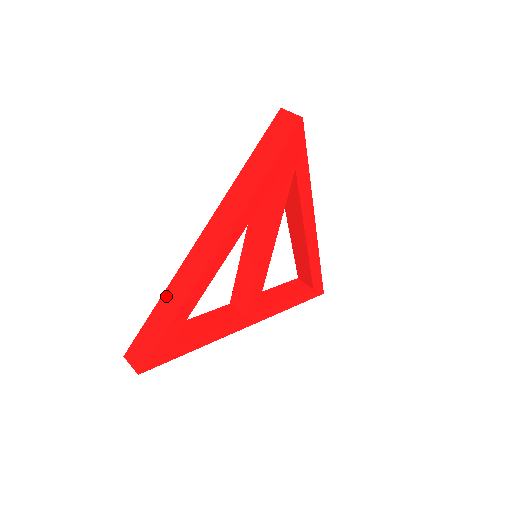
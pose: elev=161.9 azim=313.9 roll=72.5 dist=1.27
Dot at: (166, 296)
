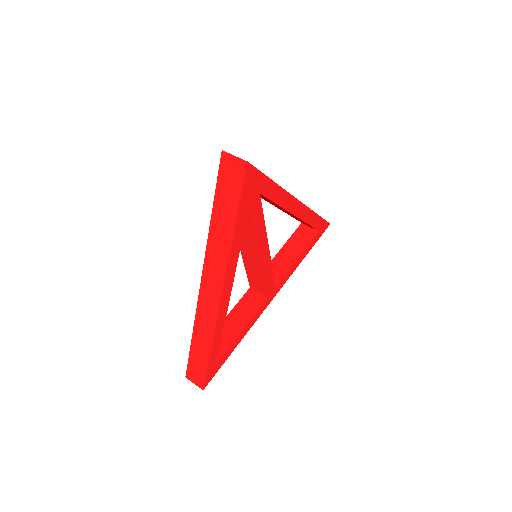
Dot at: (196, 332)
